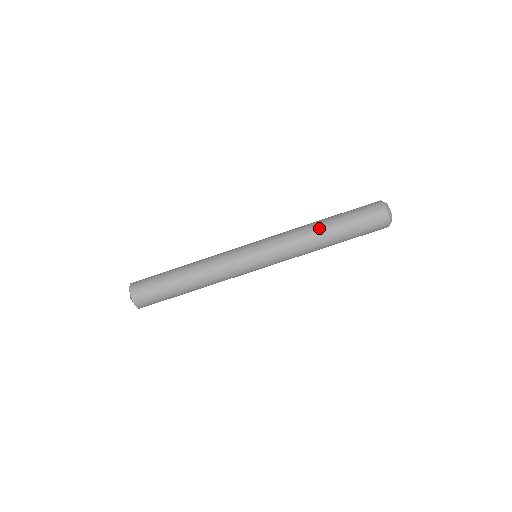
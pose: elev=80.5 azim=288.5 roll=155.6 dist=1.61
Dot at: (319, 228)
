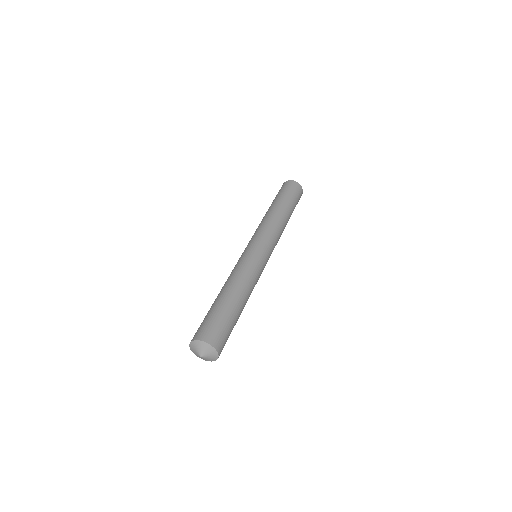
Dot at: occluded
